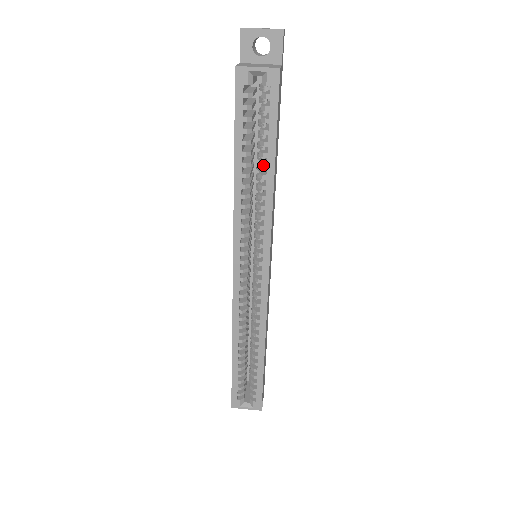
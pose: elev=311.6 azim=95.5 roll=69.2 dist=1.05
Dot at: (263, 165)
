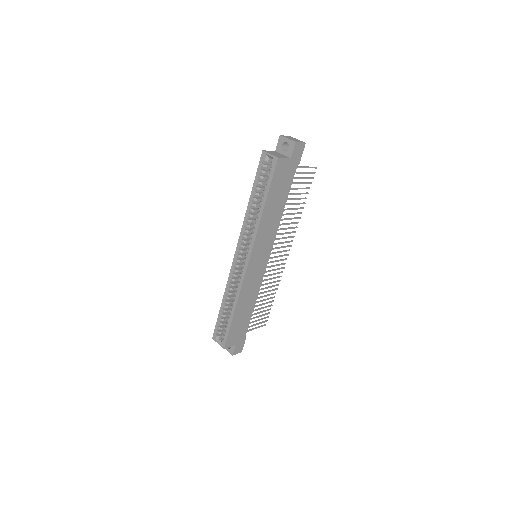
Dot at: (261, 202)
